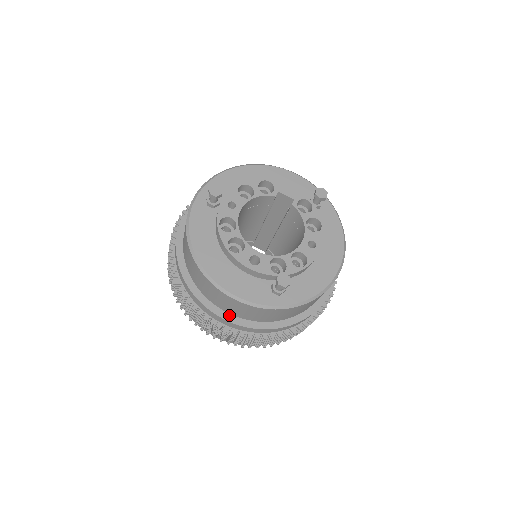
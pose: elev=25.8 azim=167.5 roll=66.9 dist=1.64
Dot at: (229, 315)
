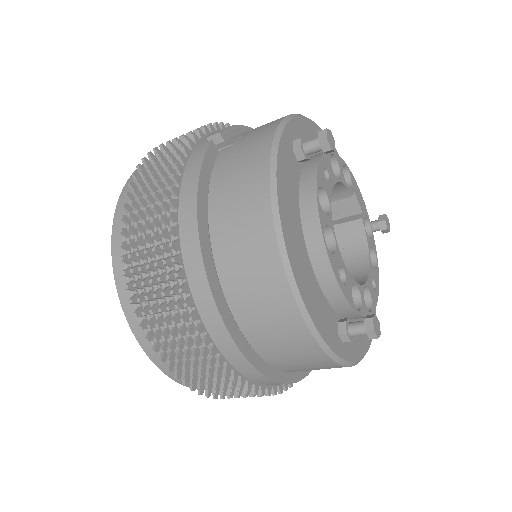
Dot at: (242, 340)
